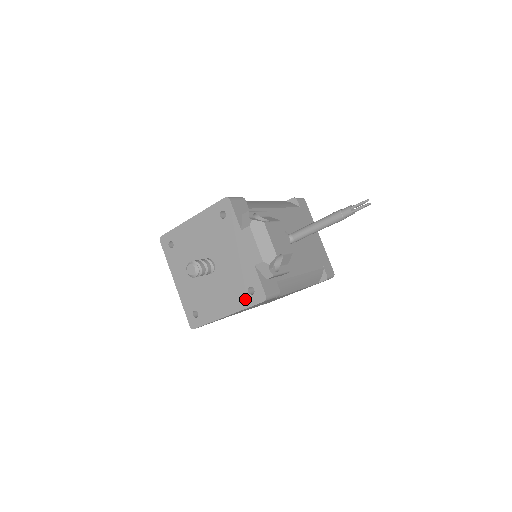
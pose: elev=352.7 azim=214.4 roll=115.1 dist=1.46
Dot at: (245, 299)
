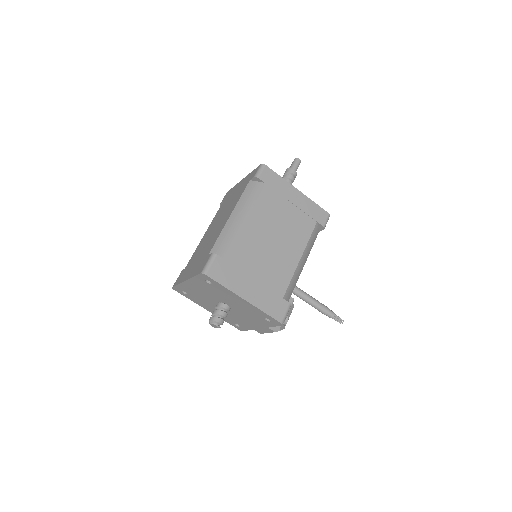
Dot at: (229, 322)
